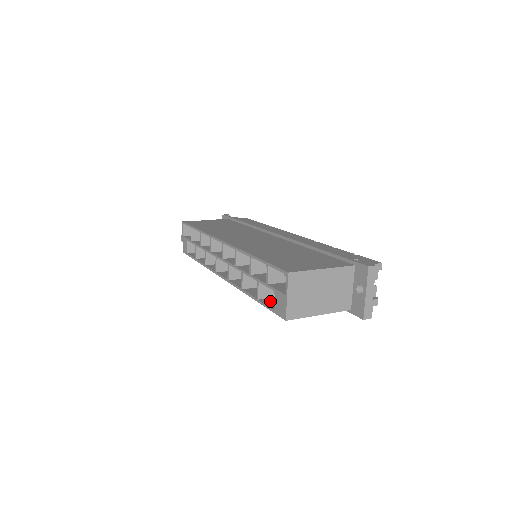
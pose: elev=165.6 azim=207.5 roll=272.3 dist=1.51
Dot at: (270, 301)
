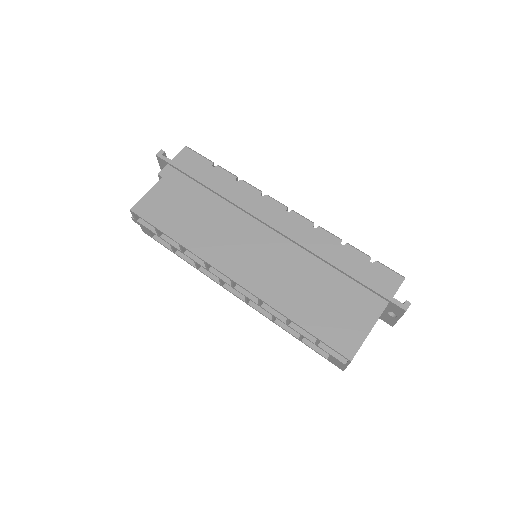
Dot at: occluded
